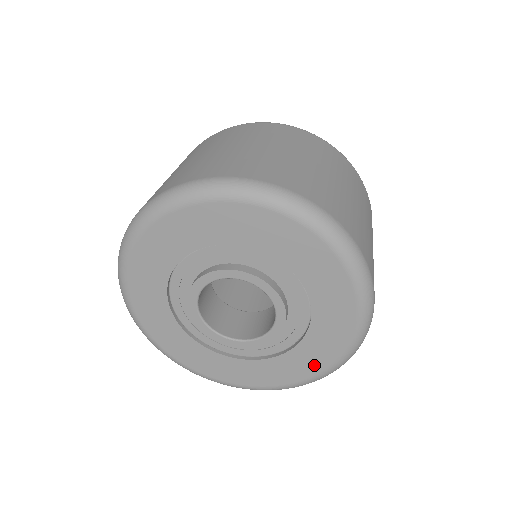
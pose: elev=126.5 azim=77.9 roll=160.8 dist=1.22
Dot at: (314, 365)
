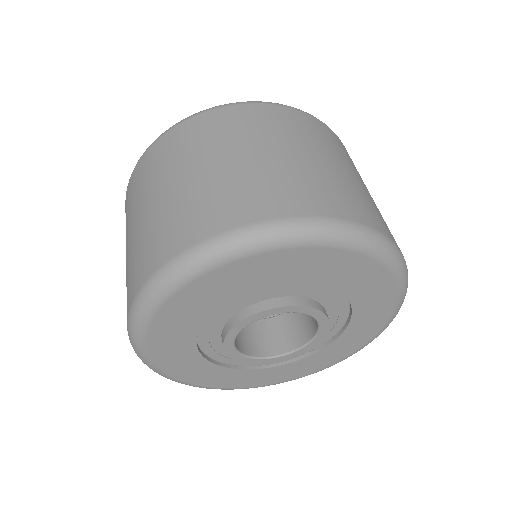
Dot at: (367, 334)
